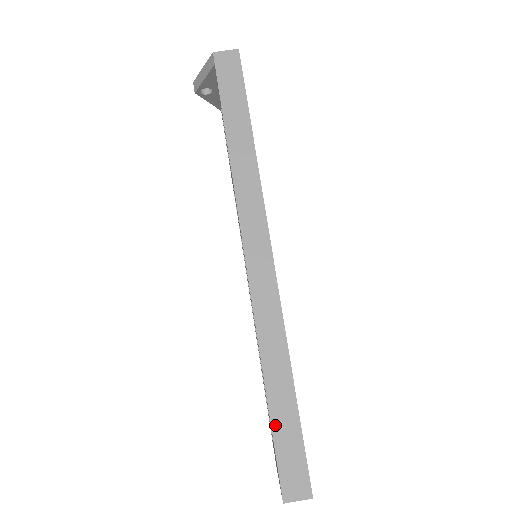
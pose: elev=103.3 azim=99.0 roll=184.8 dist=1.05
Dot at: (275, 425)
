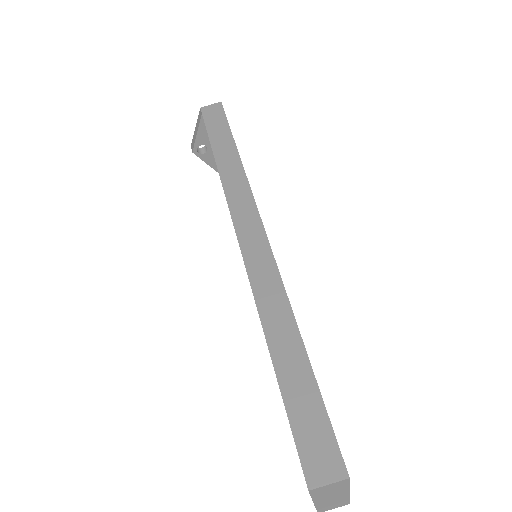
Dot at: (285, 388)
